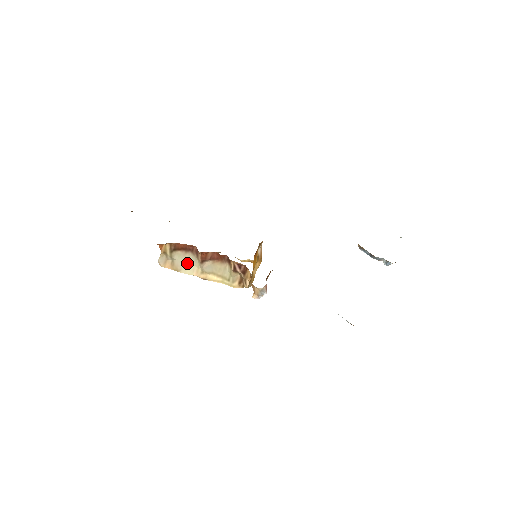
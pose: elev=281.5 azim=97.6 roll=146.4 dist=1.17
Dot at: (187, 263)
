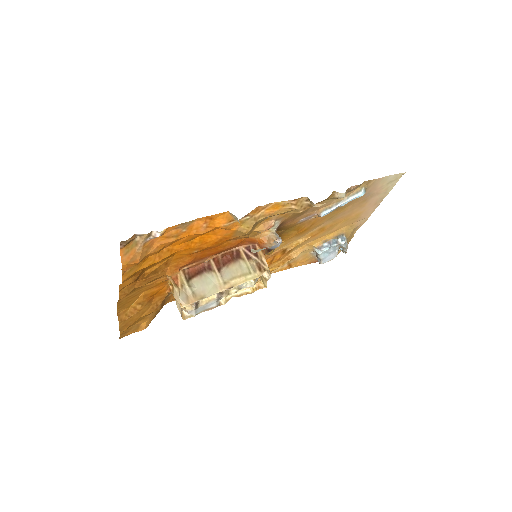
Dot at: (207, 285)
